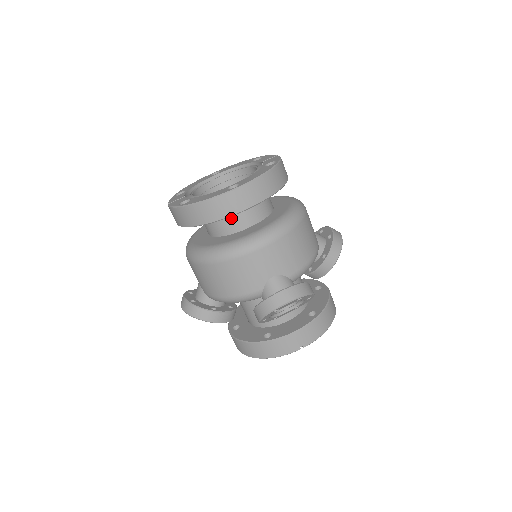
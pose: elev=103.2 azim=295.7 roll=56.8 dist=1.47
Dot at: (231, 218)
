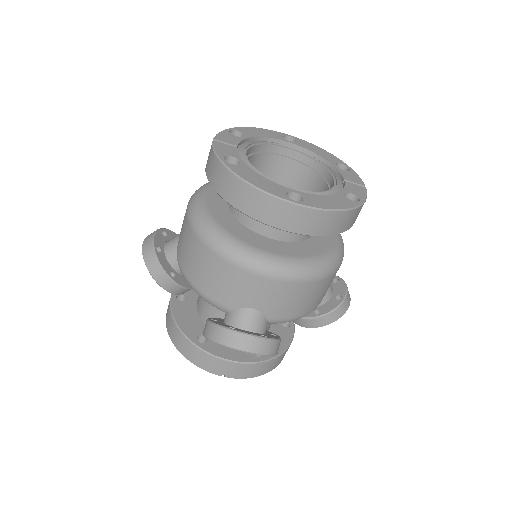
Dot at: occluded
